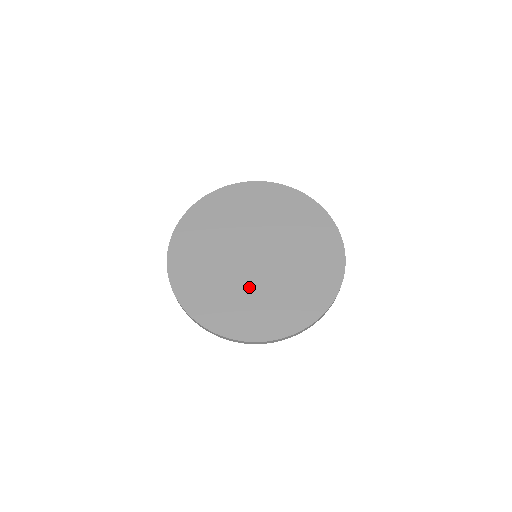
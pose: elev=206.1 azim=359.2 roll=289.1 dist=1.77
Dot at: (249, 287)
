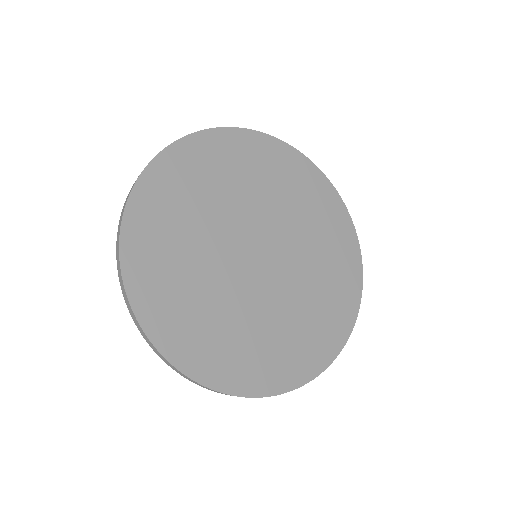
Dot at: (280, 305)
